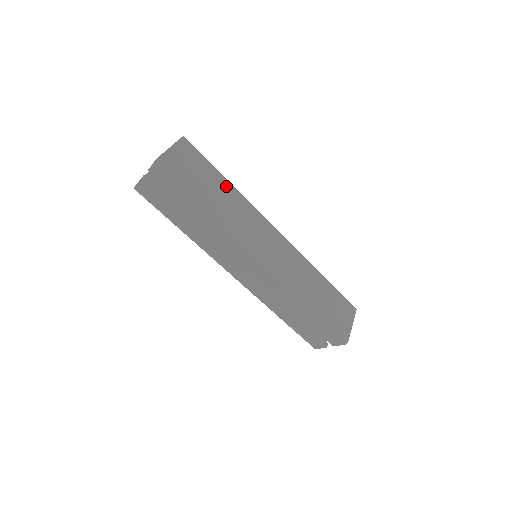
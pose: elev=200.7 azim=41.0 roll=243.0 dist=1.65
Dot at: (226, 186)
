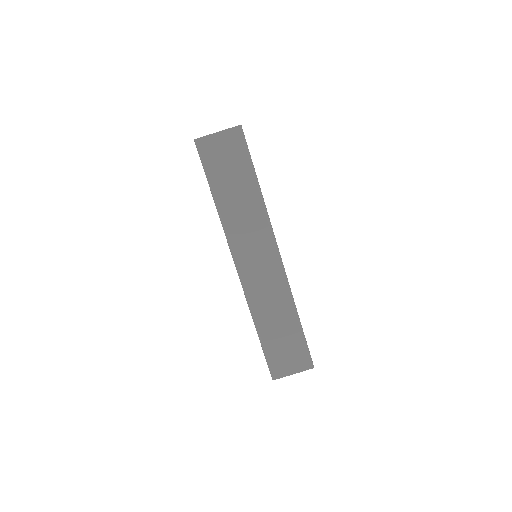
Dot at: (251, 186)
